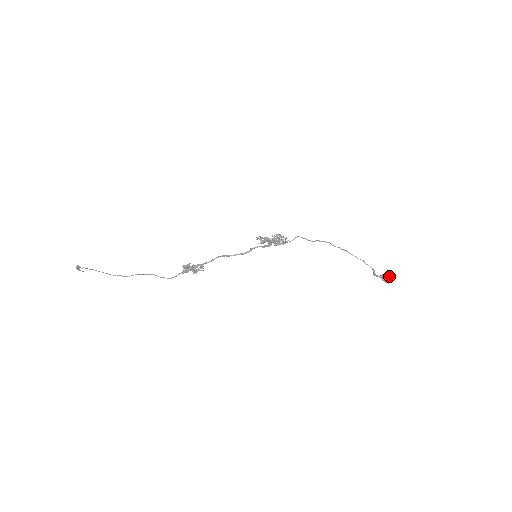
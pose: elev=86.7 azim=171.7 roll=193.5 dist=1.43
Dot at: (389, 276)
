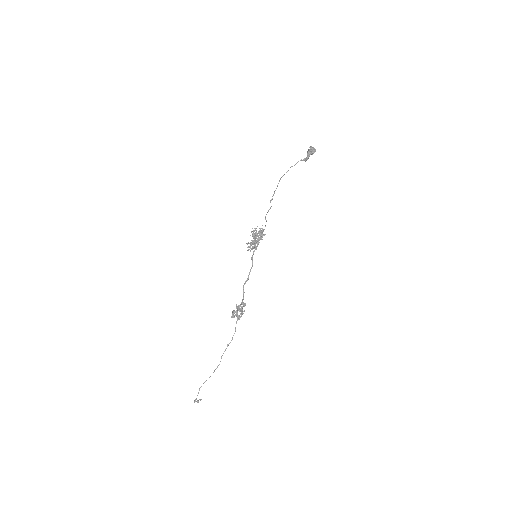
Dot at: (310, 148)
